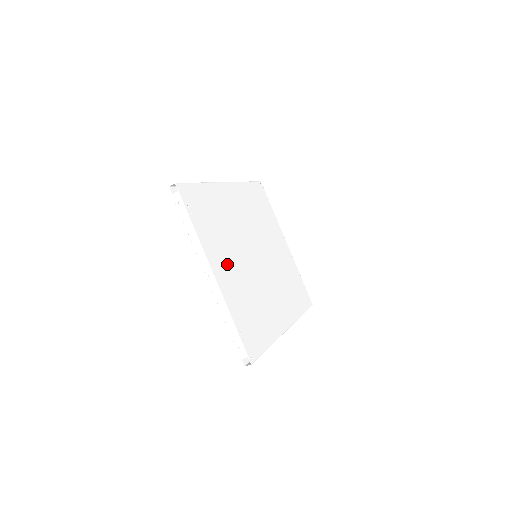
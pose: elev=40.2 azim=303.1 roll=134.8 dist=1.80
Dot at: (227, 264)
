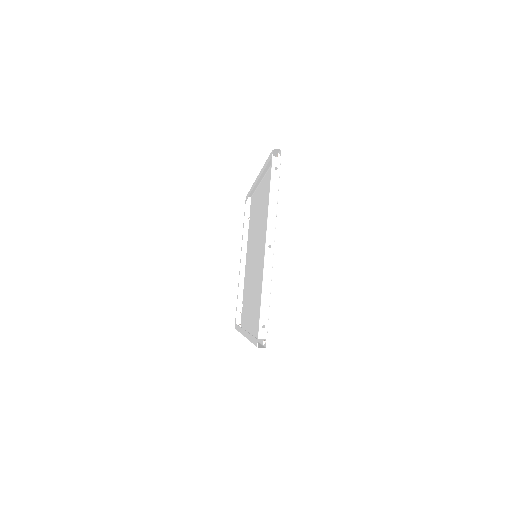
Dot at: (268, 246)
